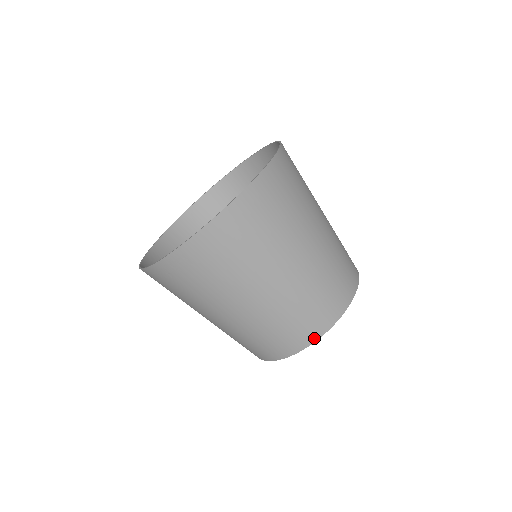
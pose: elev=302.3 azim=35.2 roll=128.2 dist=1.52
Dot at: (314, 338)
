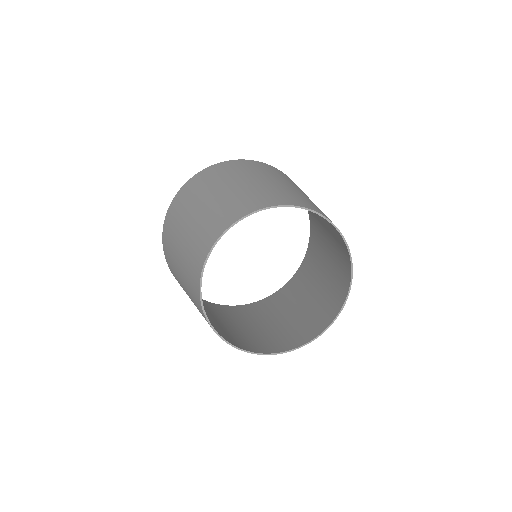
Dot at: (225, 228)
